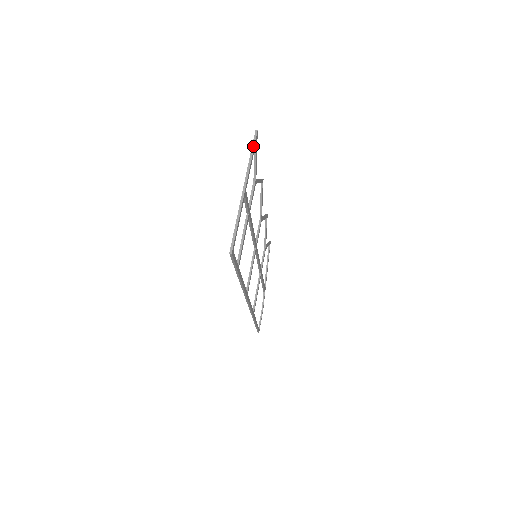
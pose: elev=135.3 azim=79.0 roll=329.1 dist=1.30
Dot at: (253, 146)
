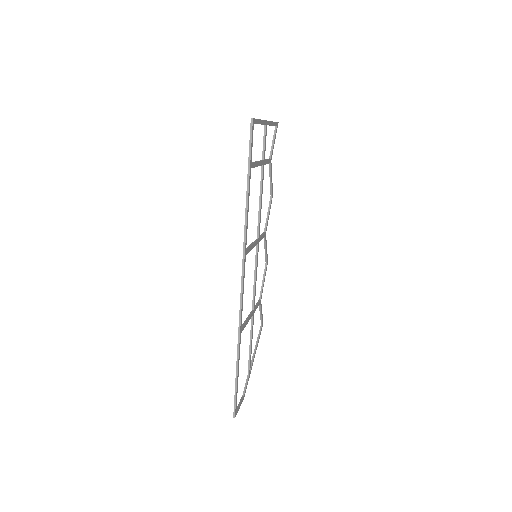
Dot at: (275, 122)
